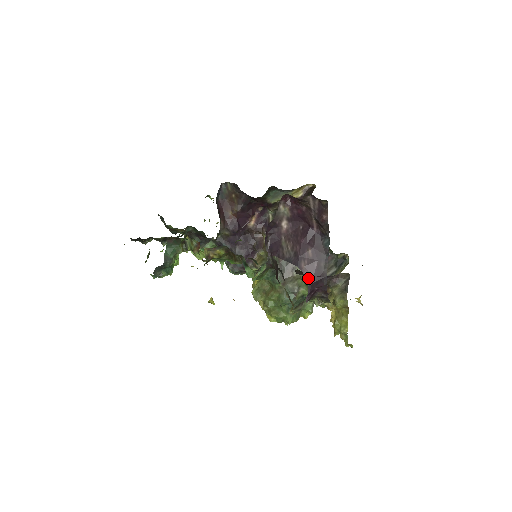
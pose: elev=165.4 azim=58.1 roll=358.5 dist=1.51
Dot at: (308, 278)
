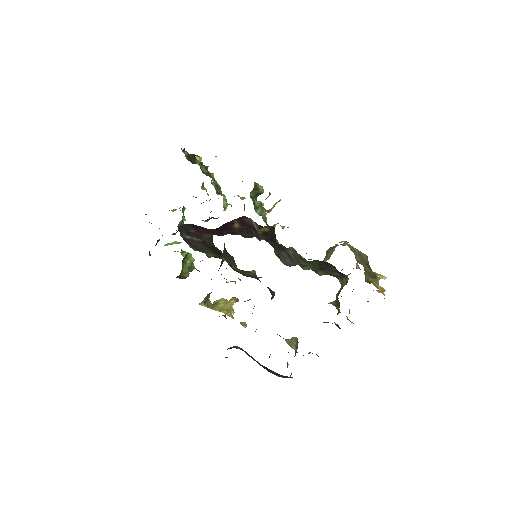
Dot at: occluded
